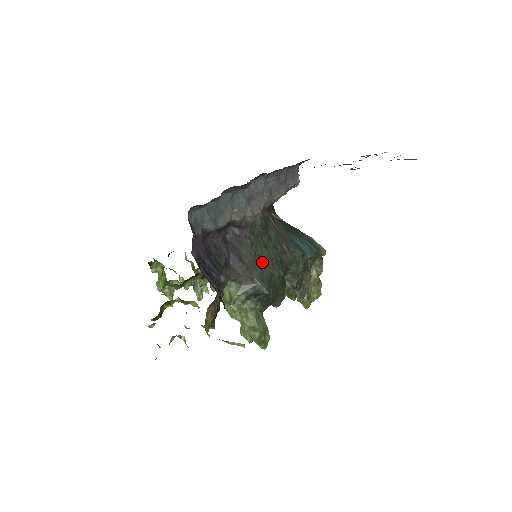
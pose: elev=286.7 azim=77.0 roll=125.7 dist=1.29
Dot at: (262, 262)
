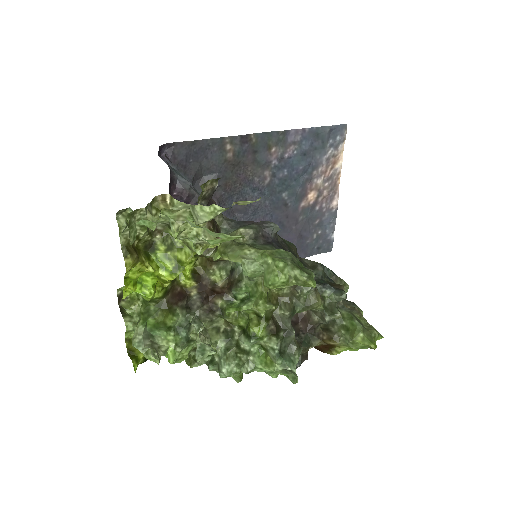
Dot at: occluded
